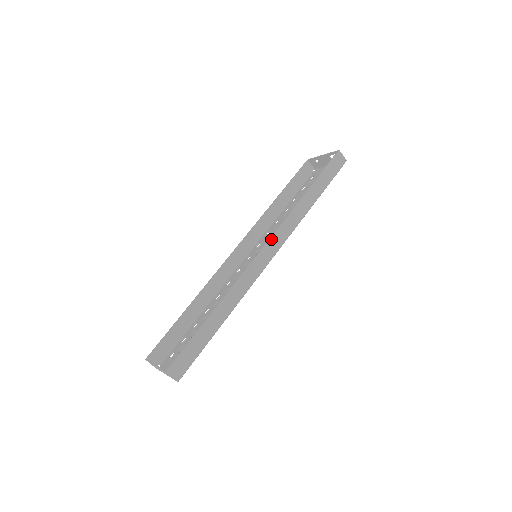
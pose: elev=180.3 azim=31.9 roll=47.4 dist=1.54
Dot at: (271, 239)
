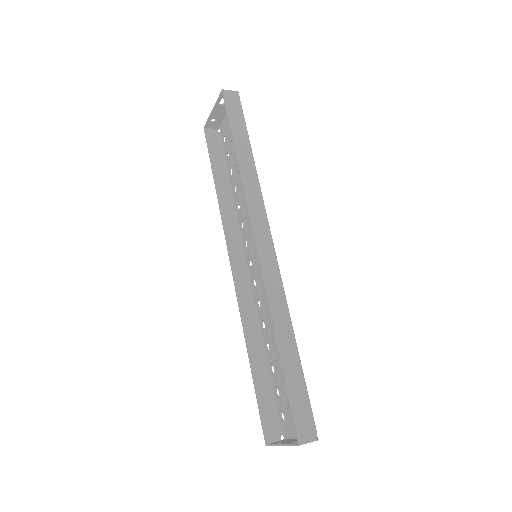
Dot at: (254, 229)
